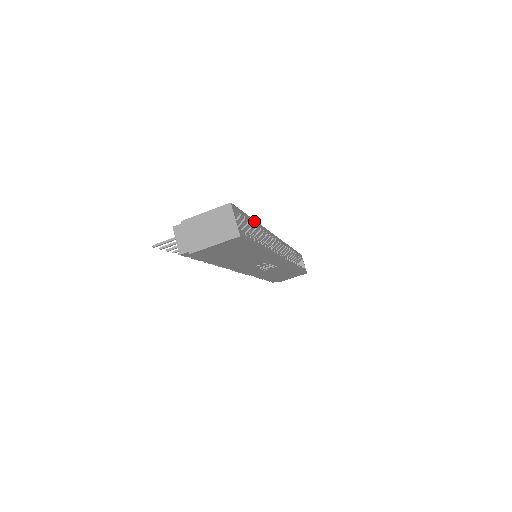
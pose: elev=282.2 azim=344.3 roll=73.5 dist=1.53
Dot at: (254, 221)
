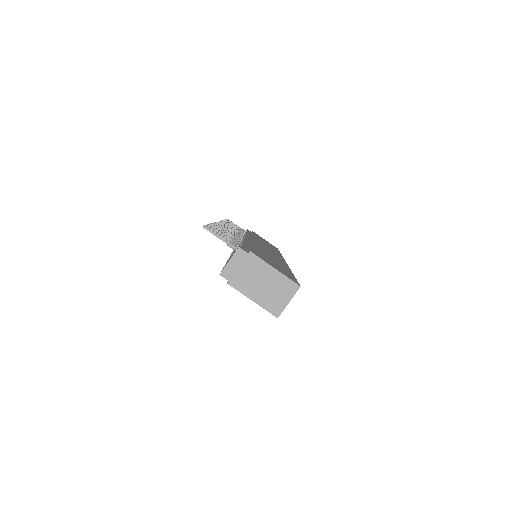
Dot at: occluded
